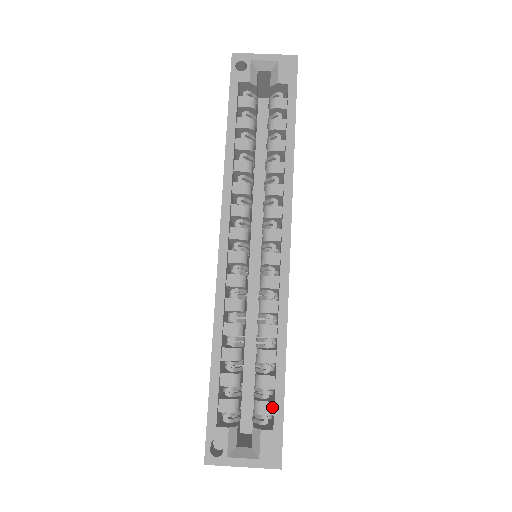
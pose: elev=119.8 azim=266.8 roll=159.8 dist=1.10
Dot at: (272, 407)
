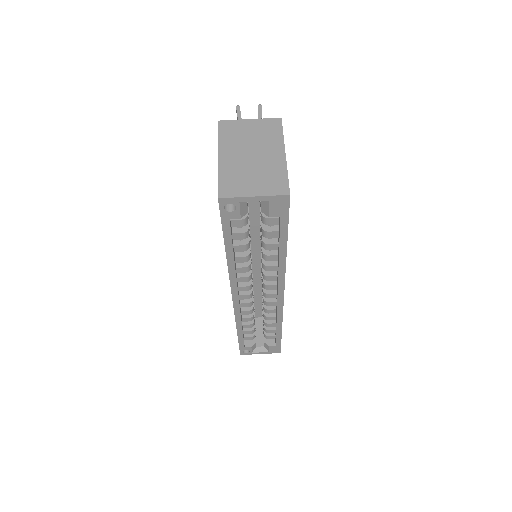
Dot at: (274, 337)
